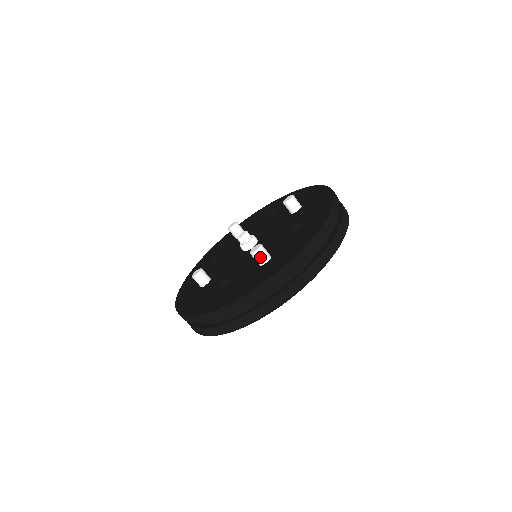
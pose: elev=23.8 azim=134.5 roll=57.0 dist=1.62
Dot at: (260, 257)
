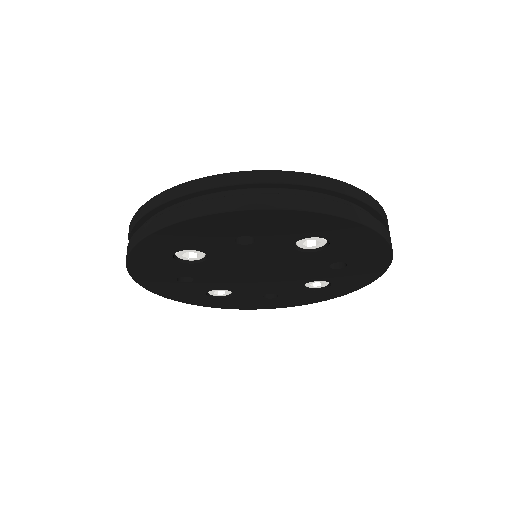
Dot at: occluded
